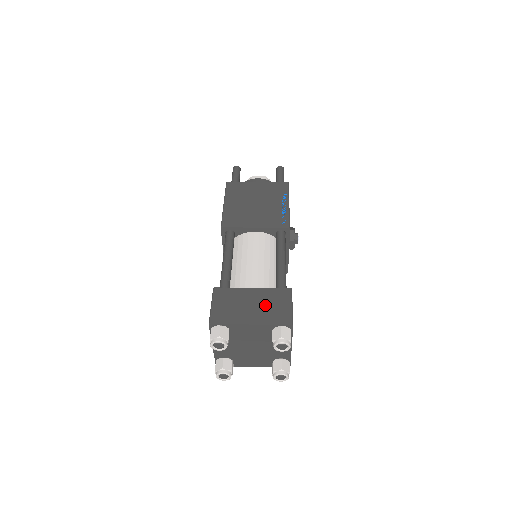
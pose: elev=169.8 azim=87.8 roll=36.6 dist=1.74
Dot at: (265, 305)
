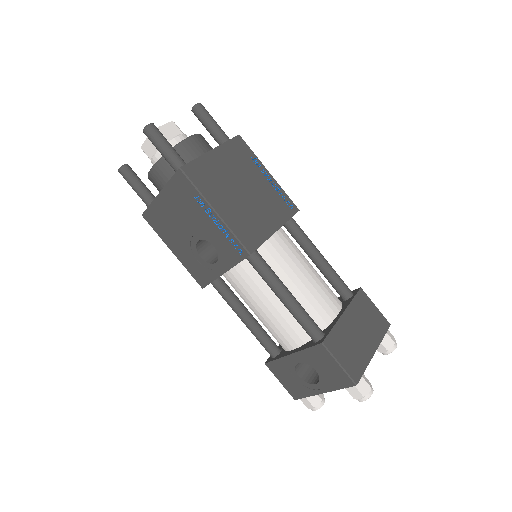
Dot at: (365, 323)
